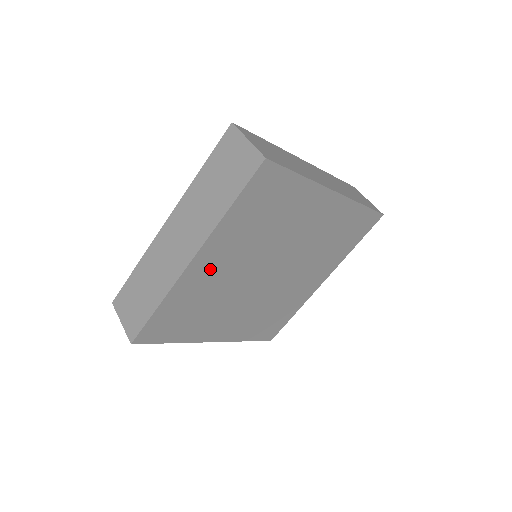
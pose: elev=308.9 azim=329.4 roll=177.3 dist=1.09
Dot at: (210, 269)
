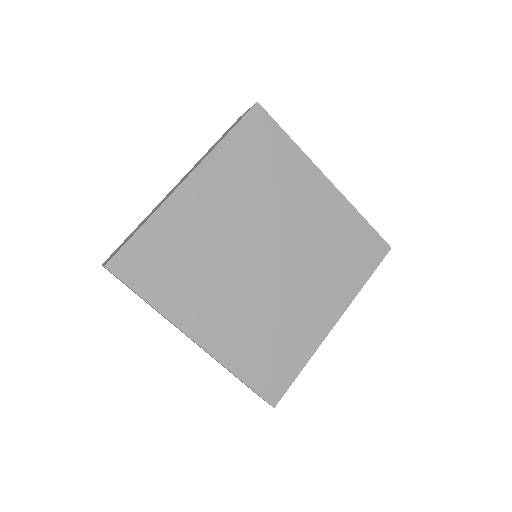
Dot at: (202, 204)
